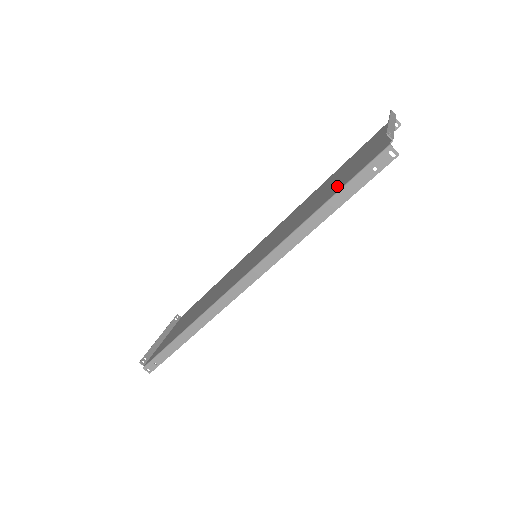
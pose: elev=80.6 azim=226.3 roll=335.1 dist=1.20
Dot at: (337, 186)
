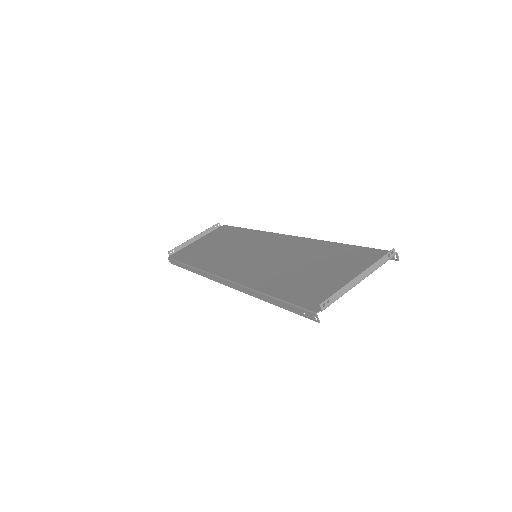
Dot at: (295, 288)
